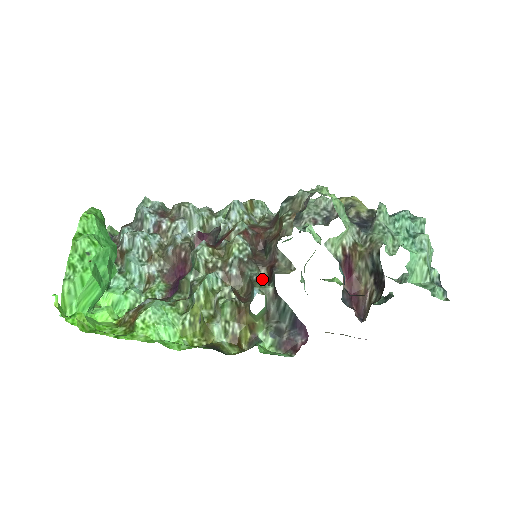
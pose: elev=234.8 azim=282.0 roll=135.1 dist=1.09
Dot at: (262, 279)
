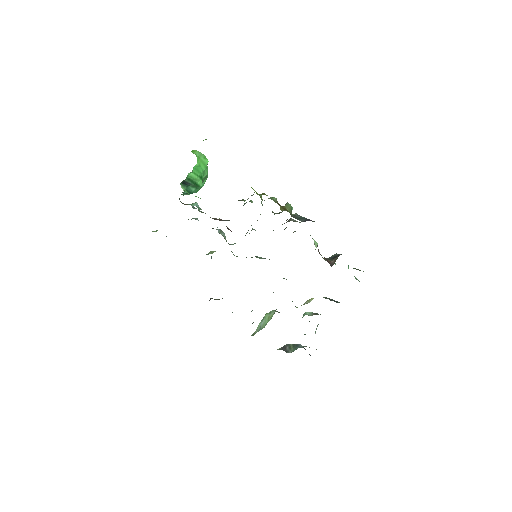
Dot at: occluded
